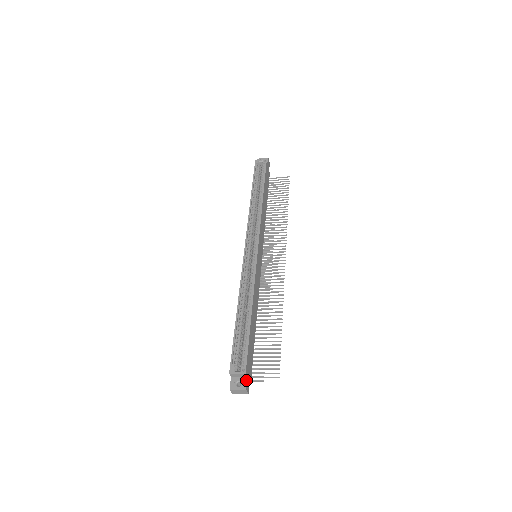
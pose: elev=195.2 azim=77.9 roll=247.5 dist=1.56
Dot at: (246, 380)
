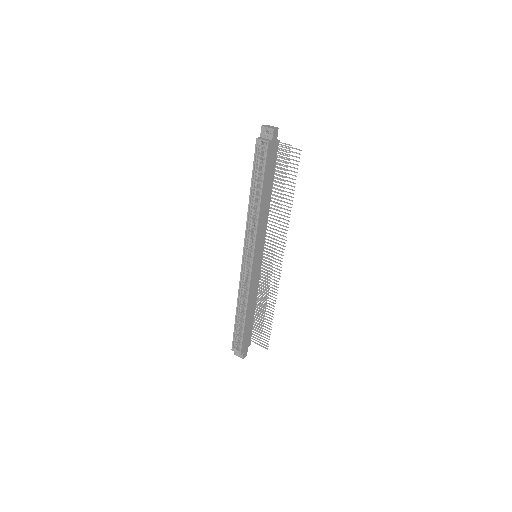
Dot at: (243, 354)
